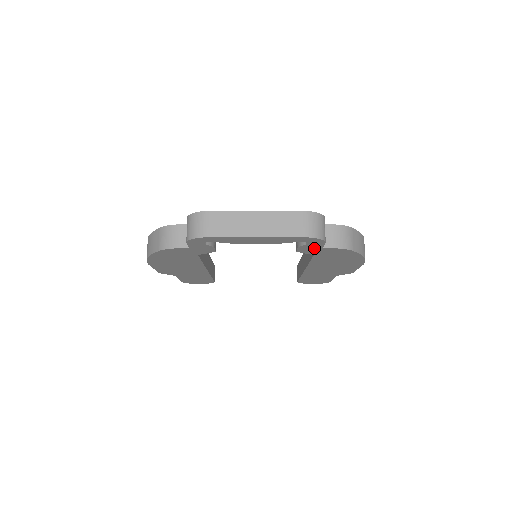
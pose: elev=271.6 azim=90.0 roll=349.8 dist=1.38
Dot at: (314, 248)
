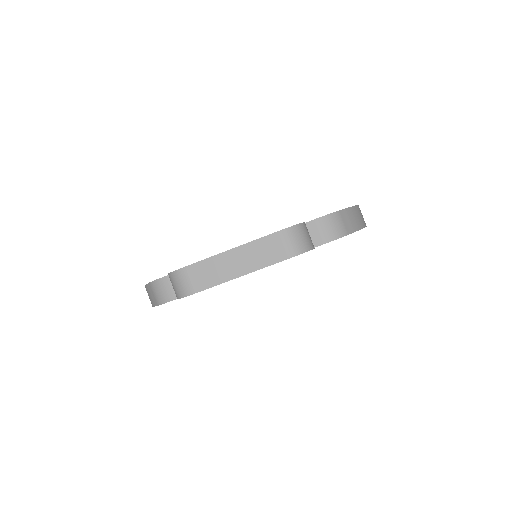
Dot at: occluded
